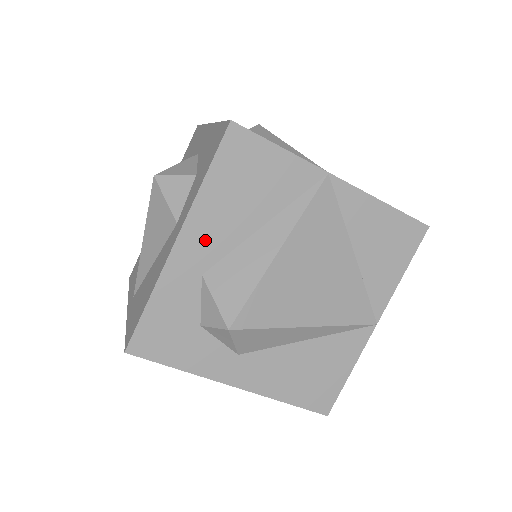
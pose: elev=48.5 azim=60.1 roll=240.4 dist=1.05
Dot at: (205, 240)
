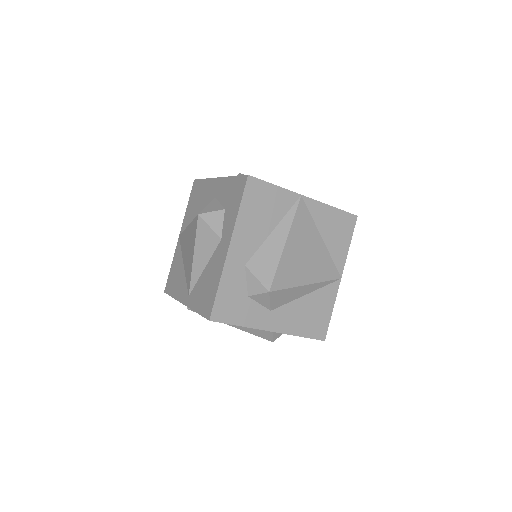
Dot at: (244, 244)
